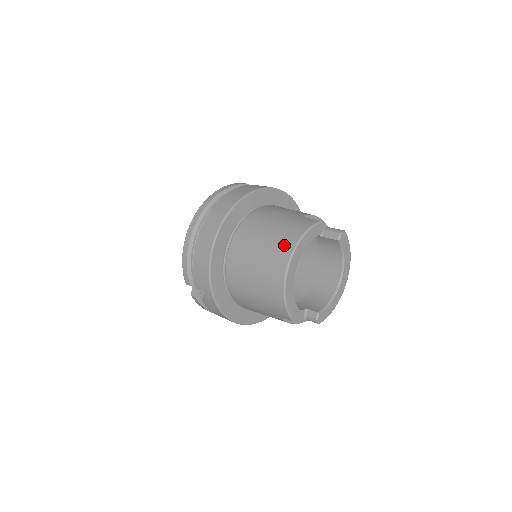
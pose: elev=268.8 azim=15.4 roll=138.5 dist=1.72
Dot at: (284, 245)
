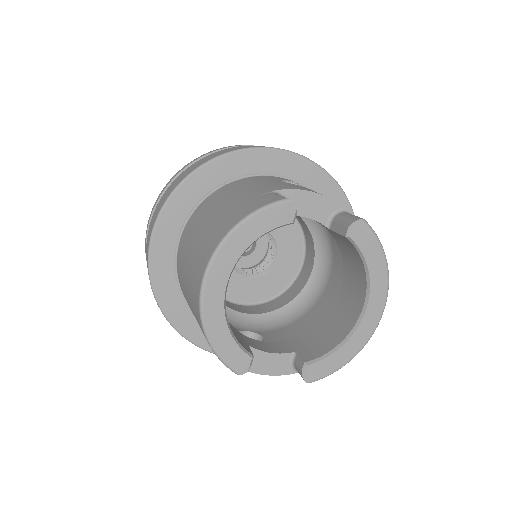
Dot at: (211, 240)
